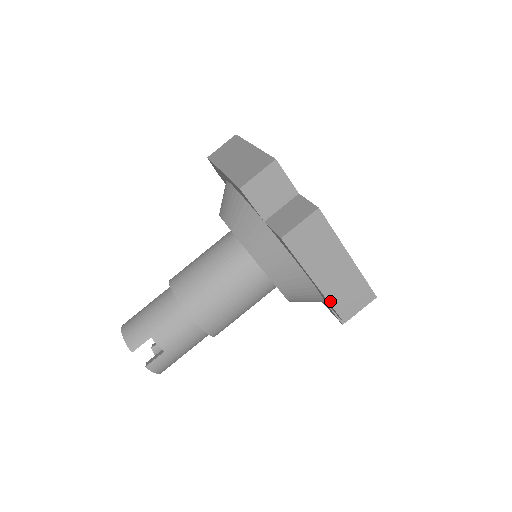
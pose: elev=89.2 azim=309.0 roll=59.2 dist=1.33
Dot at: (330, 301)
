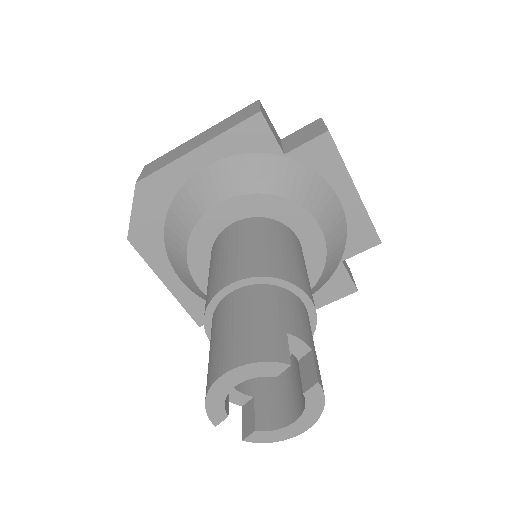
Dot at: occluded
